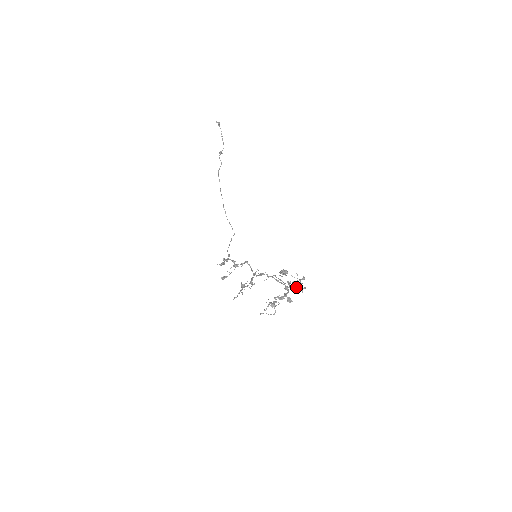
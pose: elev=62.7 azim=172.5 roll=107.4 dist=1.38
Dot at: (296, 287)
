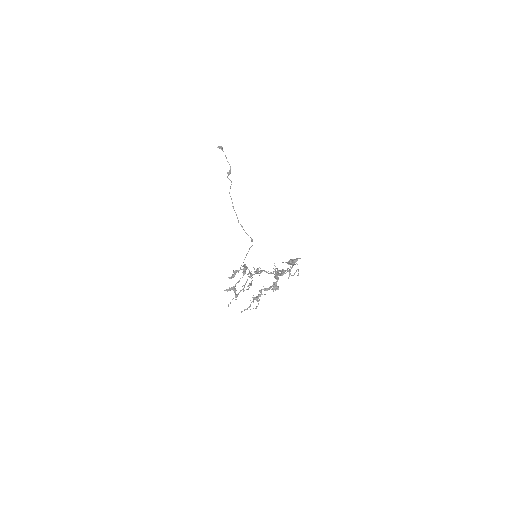
Dot at: (286, 272)
